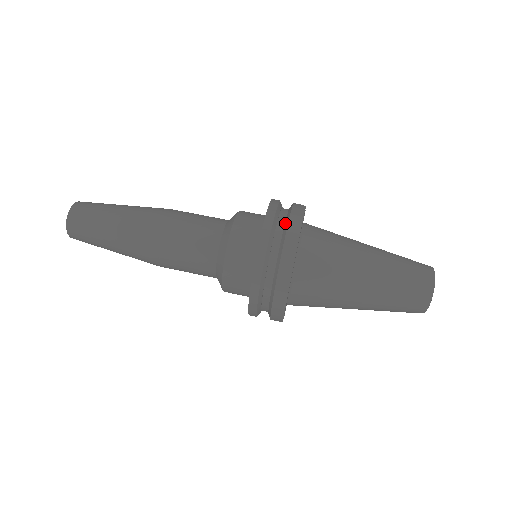
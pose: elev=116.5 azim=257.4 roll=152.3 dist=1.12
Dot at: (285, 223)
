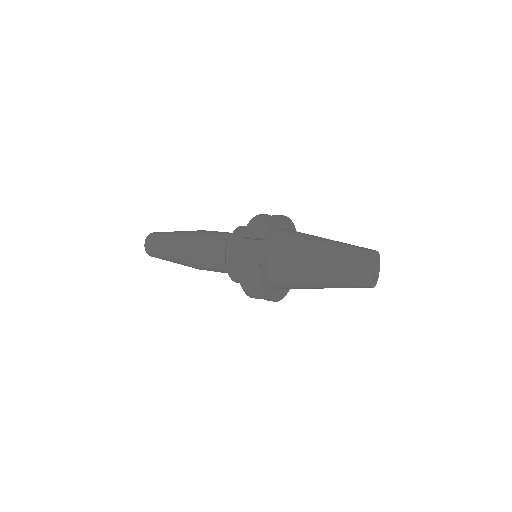
Dot at: occluded
